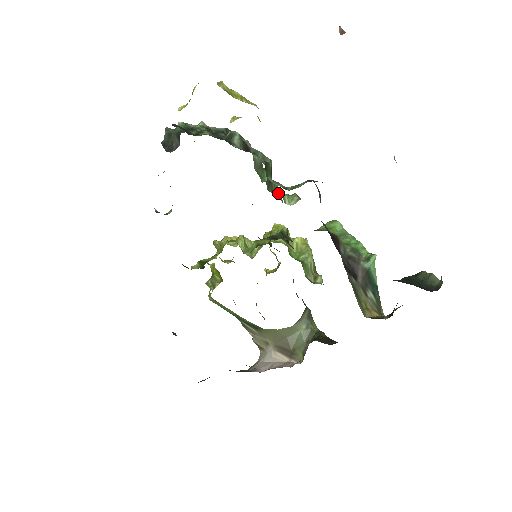
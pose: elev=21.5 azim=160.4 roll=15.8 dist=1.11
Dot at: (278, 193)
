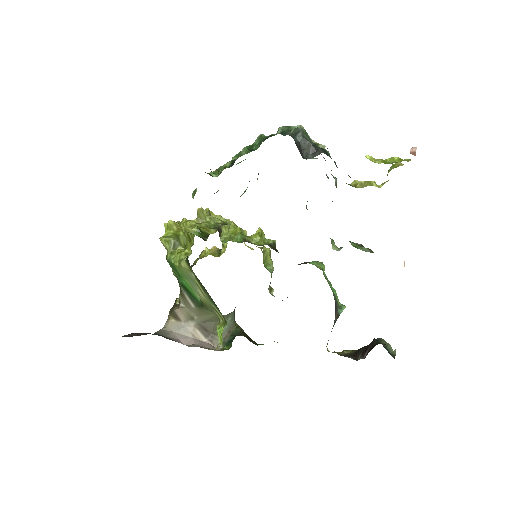
Dot at: occluded
